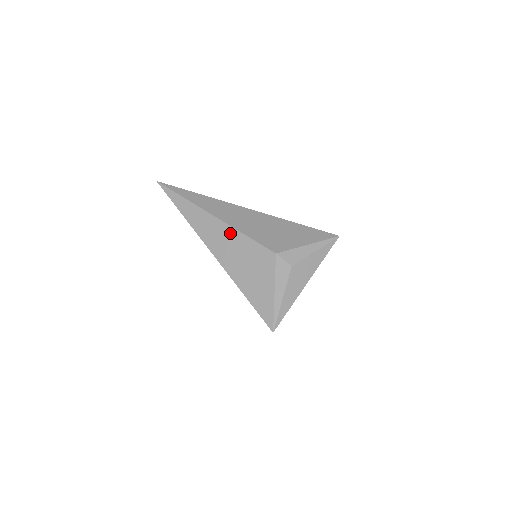
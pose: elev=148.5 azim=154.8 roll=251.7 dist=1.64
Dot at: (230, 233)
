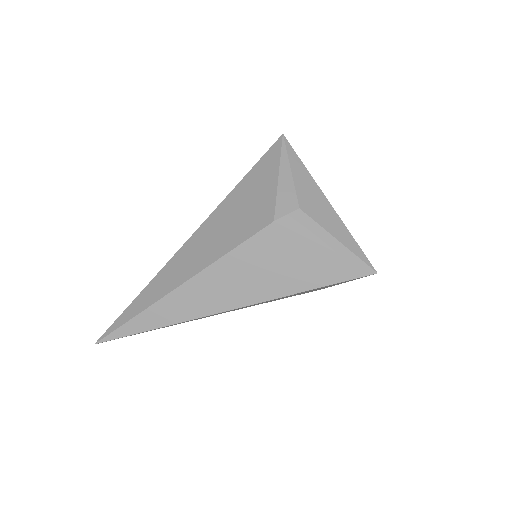
Dot at: (215, 273)
